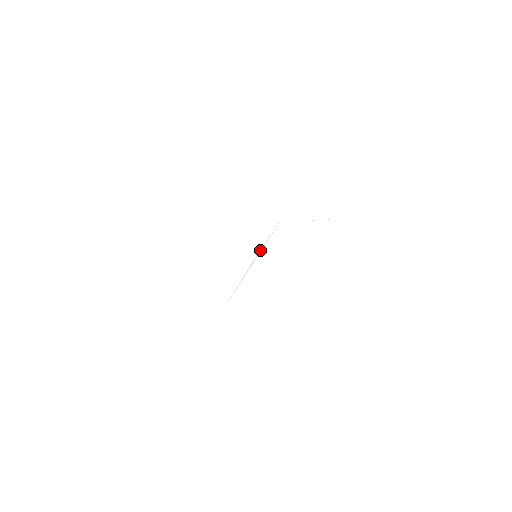
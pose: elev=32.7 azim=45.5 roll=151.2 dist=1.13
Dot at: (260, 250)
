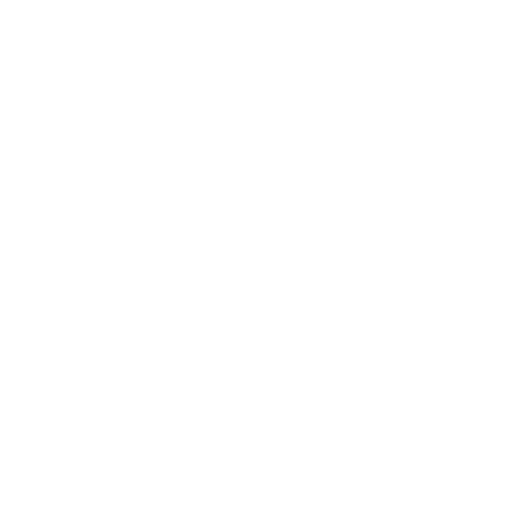
Dot at: occluded
